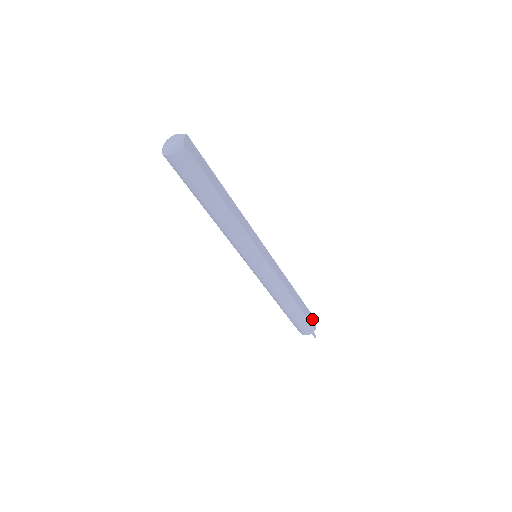
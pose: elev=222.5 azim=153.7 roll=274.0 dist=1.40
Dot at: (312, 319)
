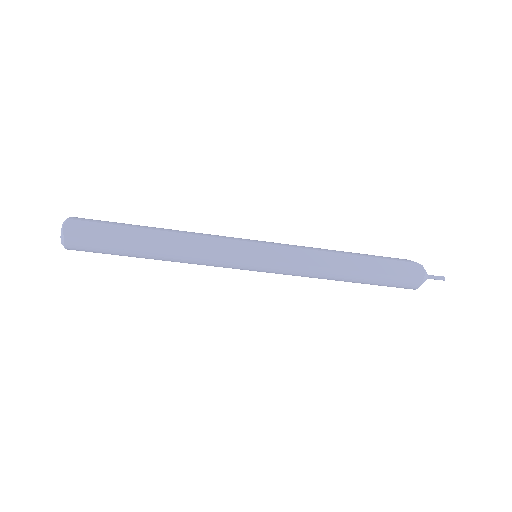
Dot at: (409, 269)
